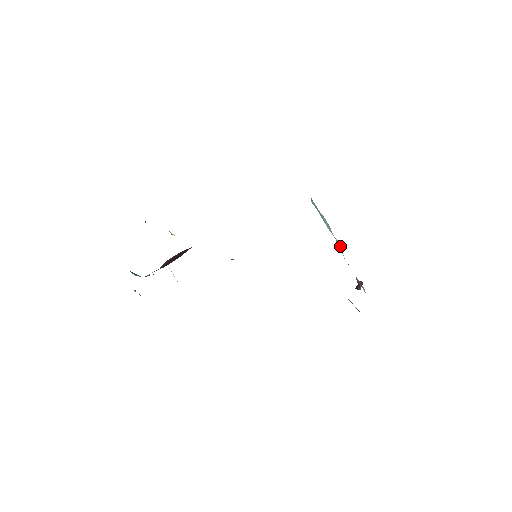
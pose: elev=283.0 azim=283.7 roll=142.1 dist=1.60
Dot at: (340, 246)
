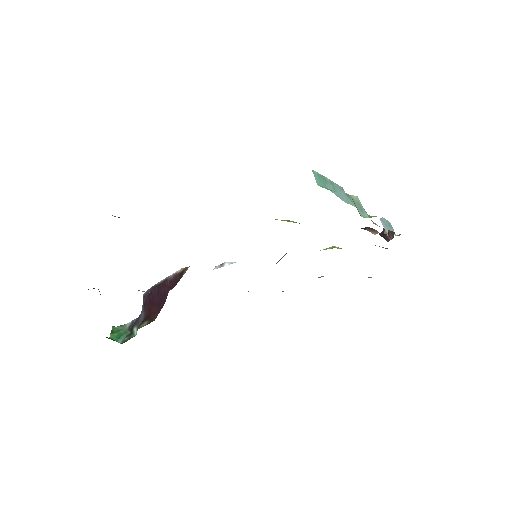
Dot at: (358, 202)
